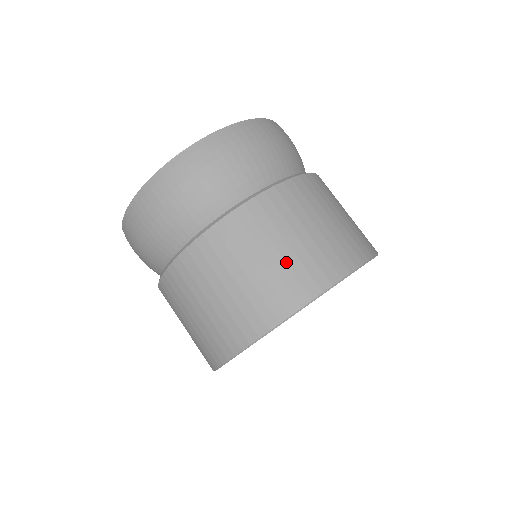
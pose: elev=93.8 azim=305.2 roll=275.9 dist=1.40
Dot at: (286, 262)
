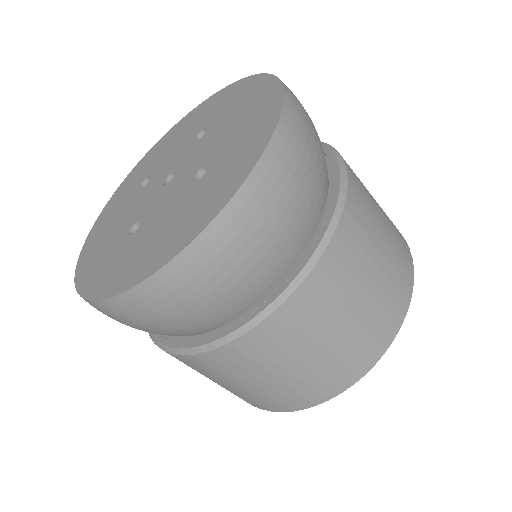
Dot at: (348, 340)
